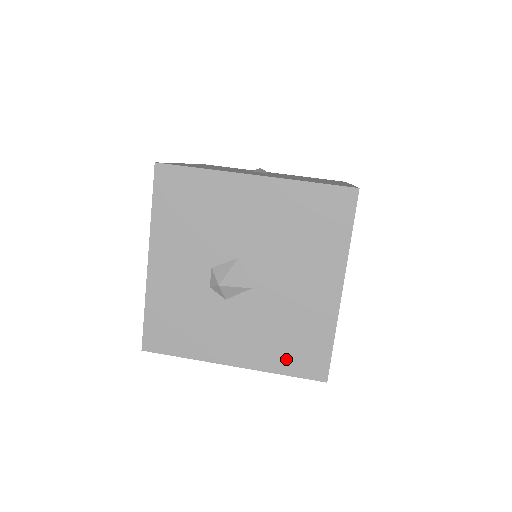
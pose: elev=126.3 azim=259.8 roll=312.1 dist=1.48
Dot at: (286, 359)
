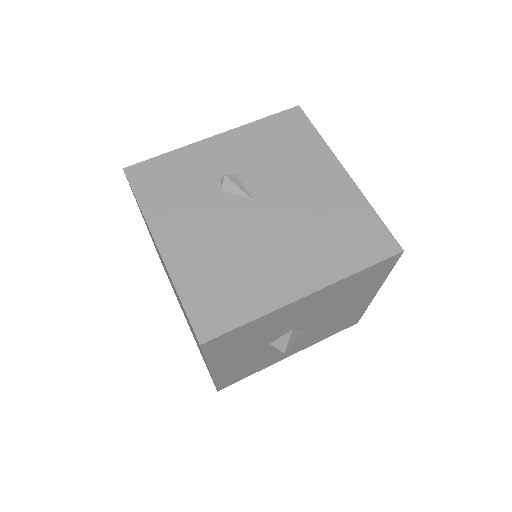
Dot at: (330, 333)
